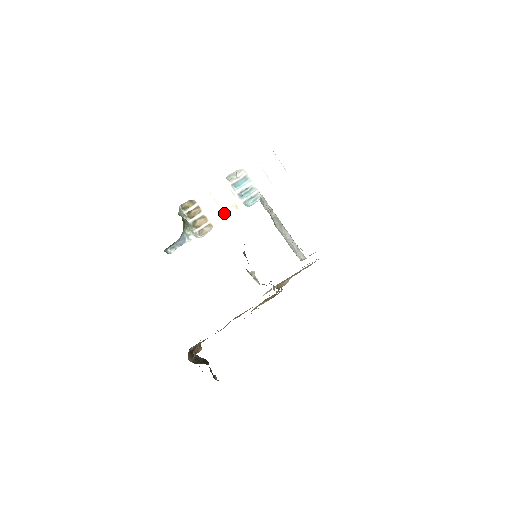
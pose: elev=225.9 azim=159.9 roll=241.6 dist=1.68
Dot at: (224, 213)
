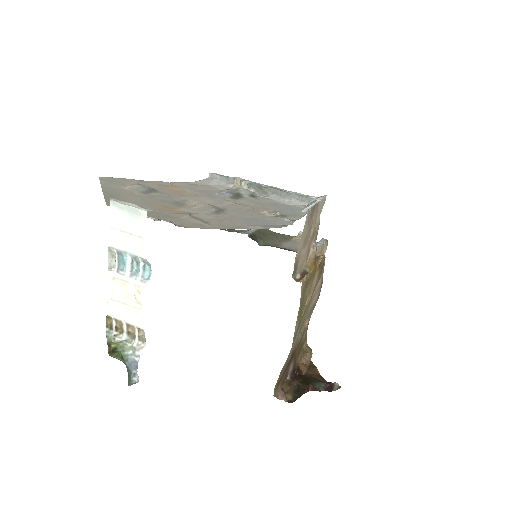
Dot at: (136, 308)
